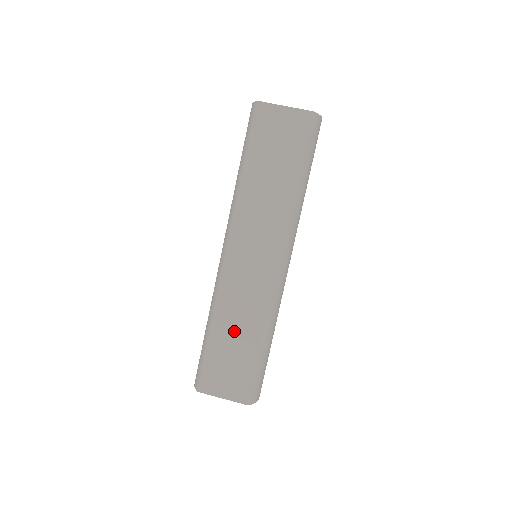
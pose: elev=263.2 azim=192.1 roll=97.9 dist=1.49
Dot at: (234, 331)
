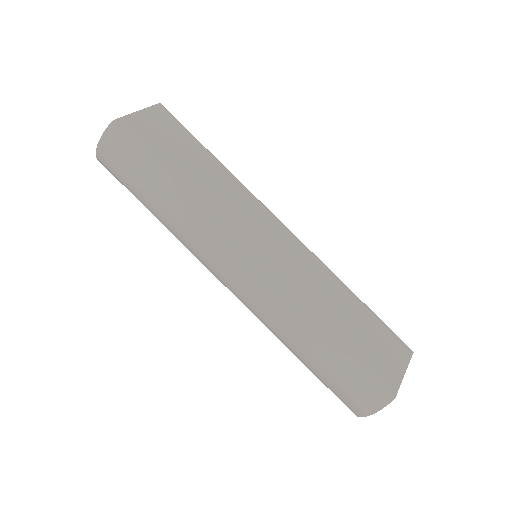
Dot at: (338, 311)
